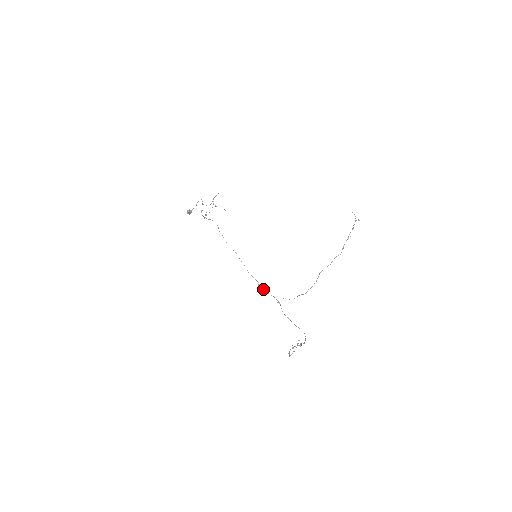
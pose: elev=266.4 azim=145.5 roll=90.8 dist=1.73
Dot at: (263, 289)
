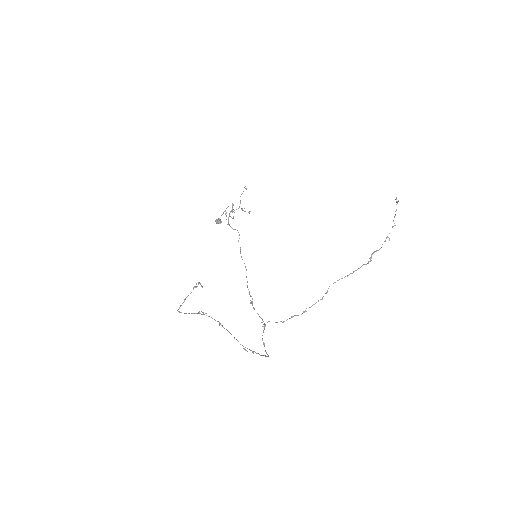
Dot at: (254, 308)
